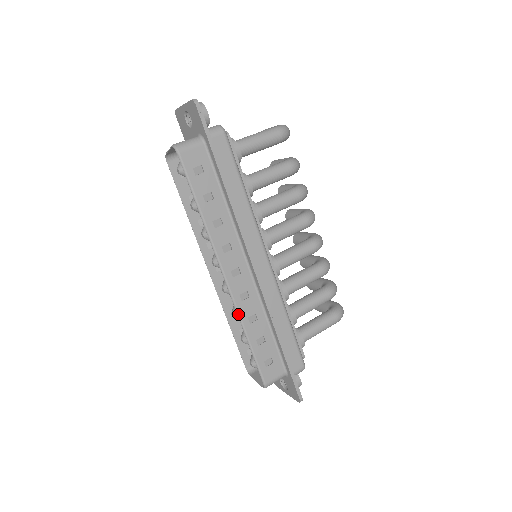
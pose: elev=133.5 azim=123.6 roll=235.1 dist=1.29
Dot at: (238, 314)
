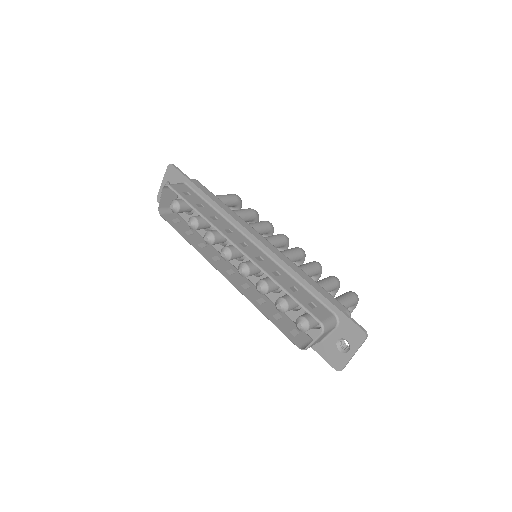
Dot at: (262, 269)
